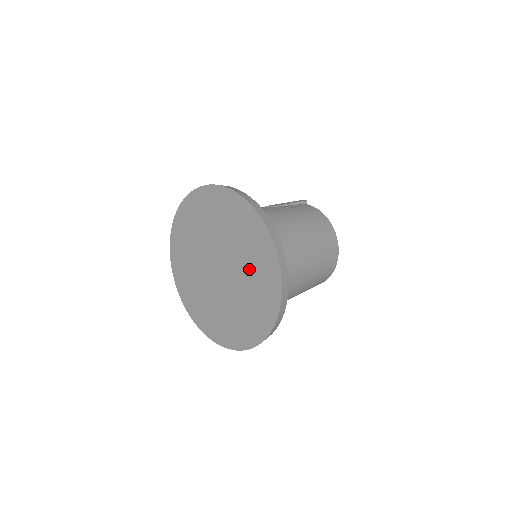
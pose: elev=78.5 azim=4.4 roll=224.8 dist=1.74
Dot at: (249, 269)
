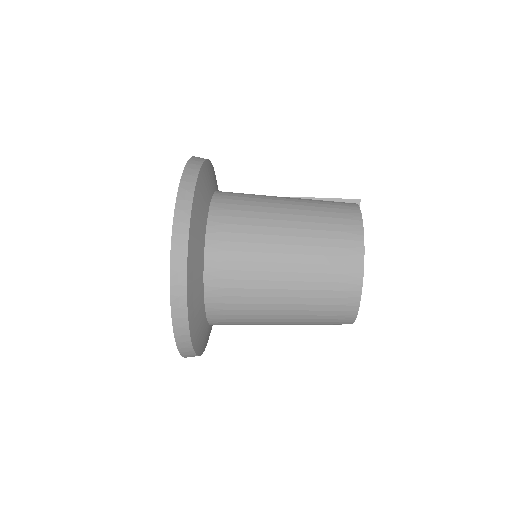
Dot at: occluded
